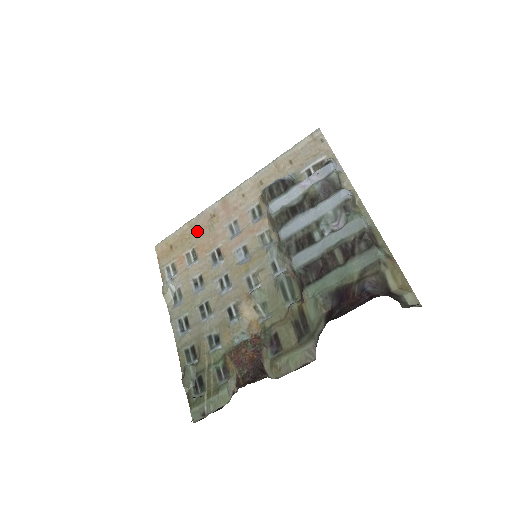
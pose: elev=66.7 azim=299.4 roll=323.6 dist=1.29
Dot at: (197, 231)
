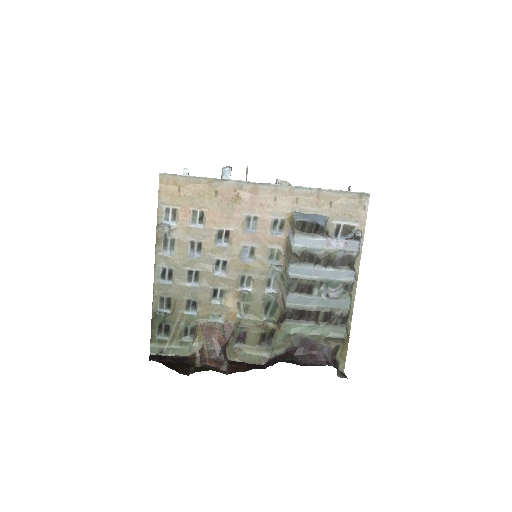
Dot at: (214, 196)
